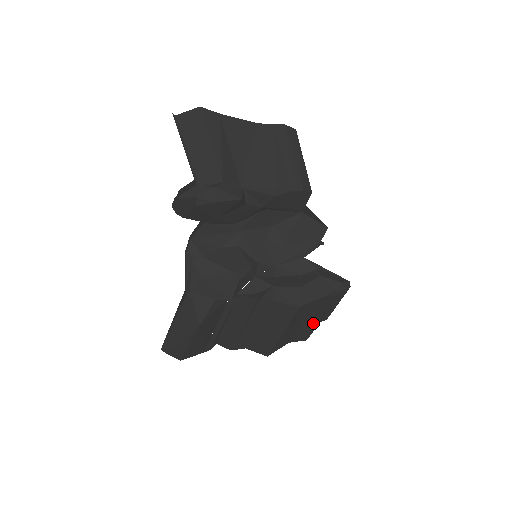
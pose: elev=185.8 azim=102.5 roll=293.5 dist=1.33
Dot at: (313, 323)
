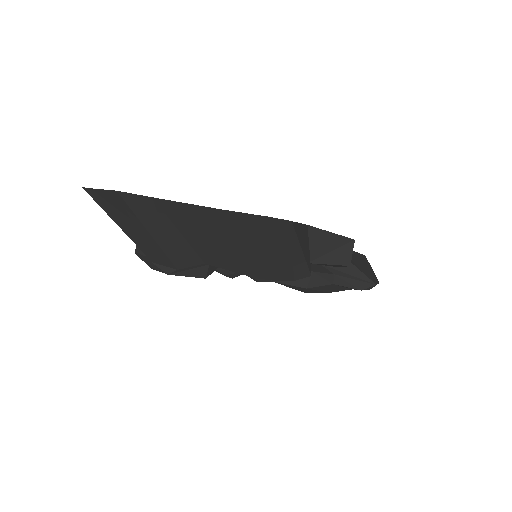
Dot at: occluded
